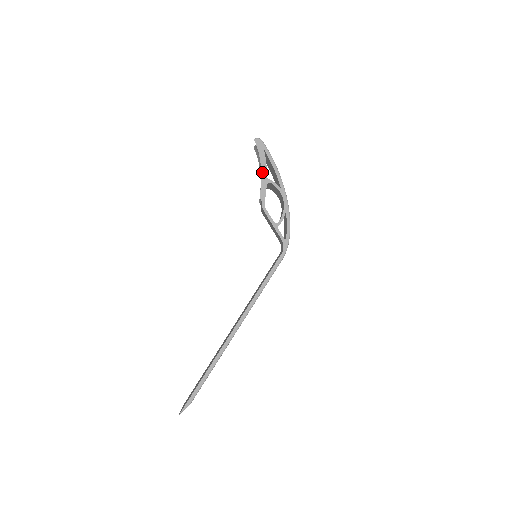
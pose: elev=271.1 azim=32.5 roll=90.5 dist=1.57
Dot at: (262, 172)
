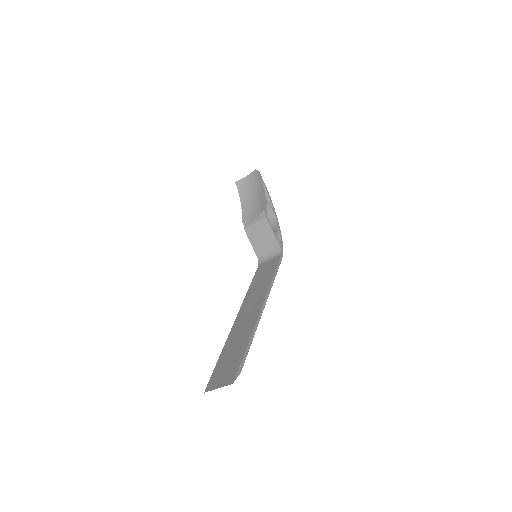
Dot at: (263, 193)
